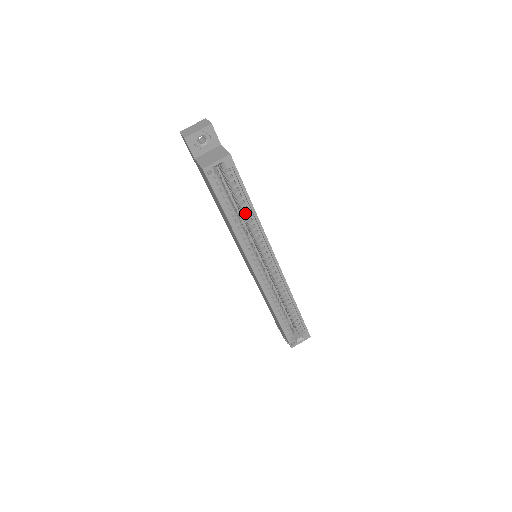
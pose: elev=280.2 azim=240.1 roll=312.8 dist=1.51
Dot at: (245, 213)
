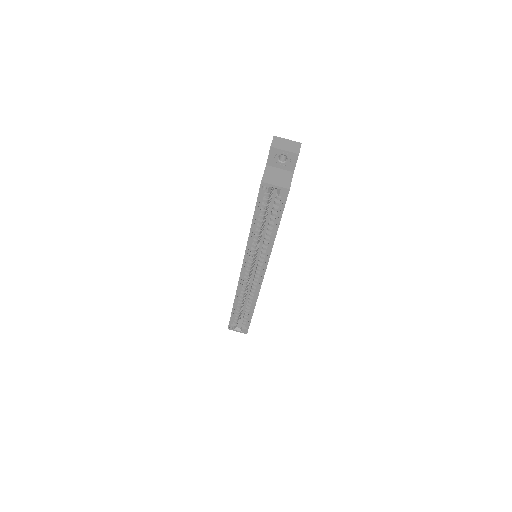
Dot at: (268, 230)
